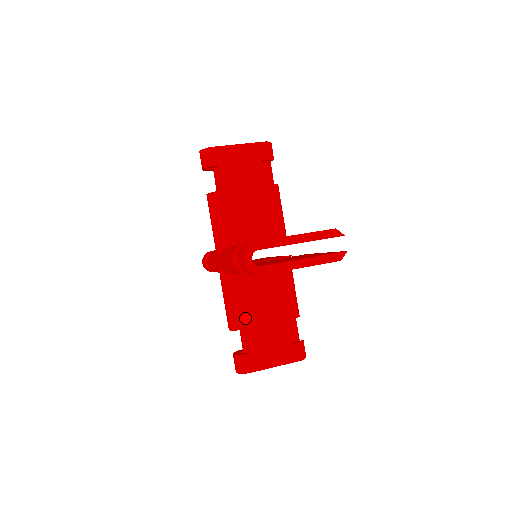
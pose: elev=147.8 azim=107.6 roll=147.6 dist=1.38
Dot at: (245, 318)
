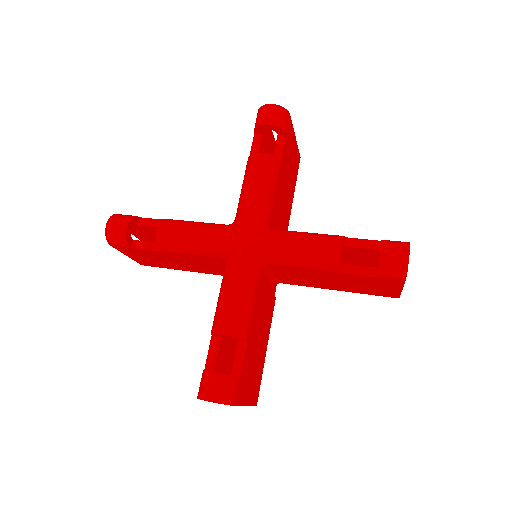
Dot at: occluded
